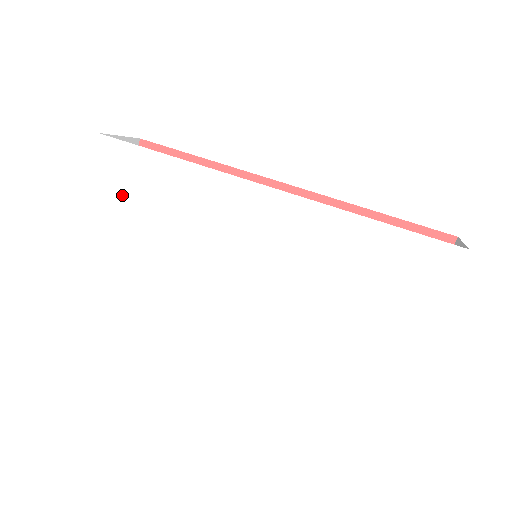
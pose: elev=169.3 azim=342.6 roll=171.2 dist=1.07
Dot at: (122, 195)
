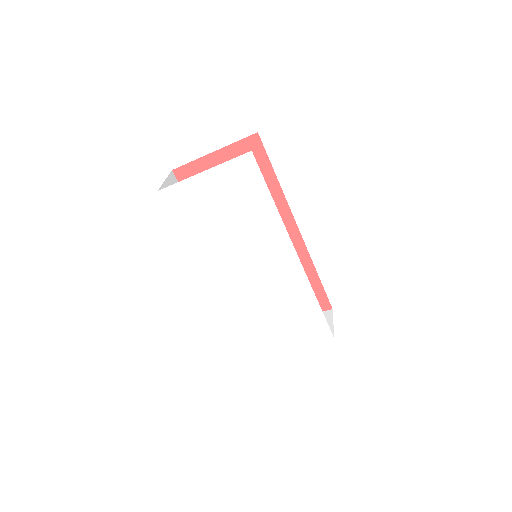
Dot at: (229, 188)
